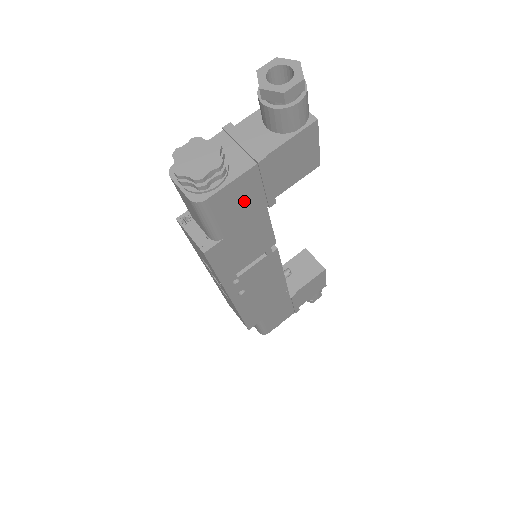
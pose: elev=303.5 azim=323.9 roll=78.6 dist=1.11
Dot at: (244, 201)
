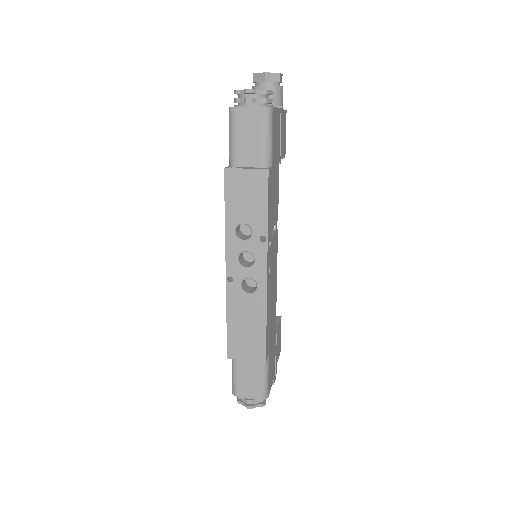
Dot at: (277, 138)
